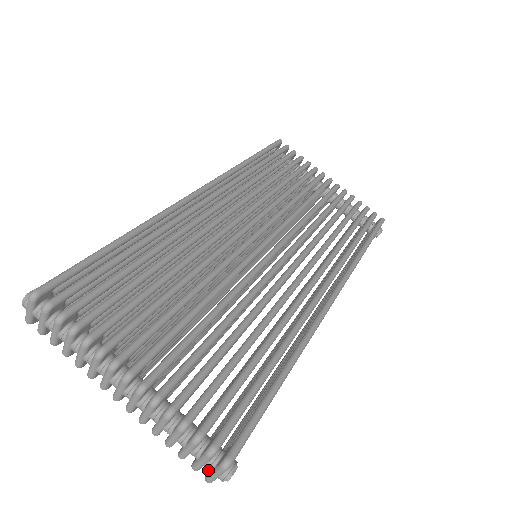
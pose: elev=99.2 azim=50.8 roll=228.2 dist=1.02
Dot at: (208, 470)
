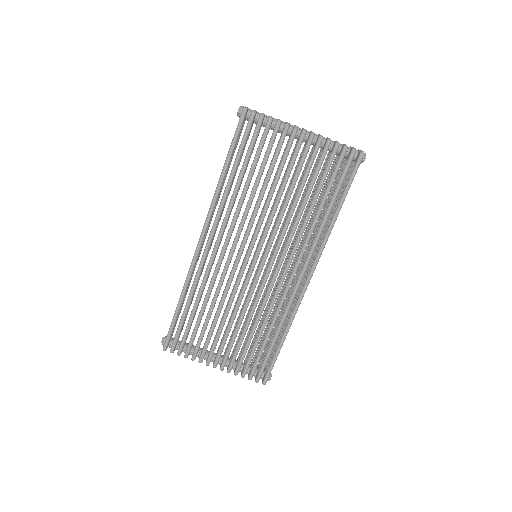
Dot at: occluded
